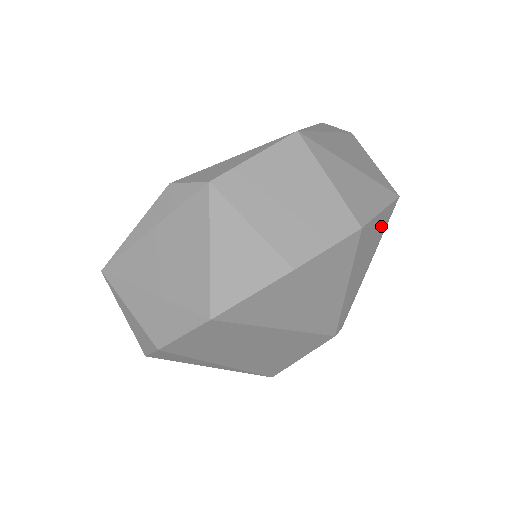
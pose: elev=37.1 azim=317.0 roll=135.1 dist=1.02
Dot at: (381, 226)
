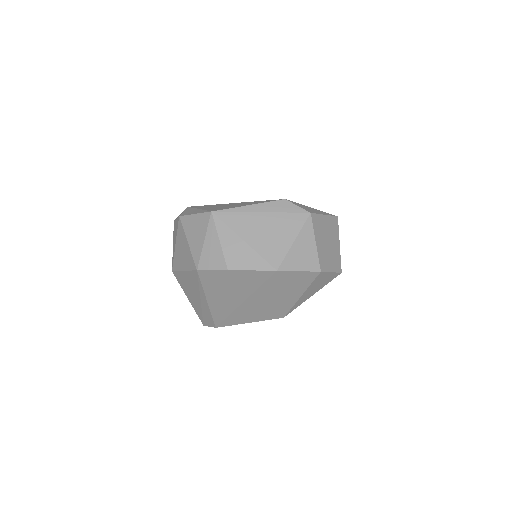
Dot at: occluded
